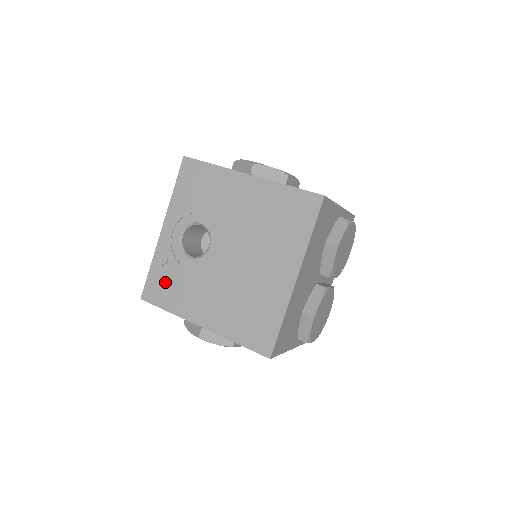
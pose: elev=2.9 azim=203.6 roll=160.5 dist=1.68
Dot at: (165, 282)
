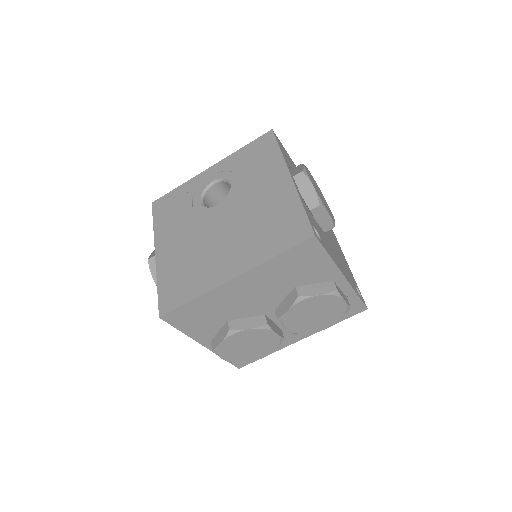
Dot at: (173, 204)
